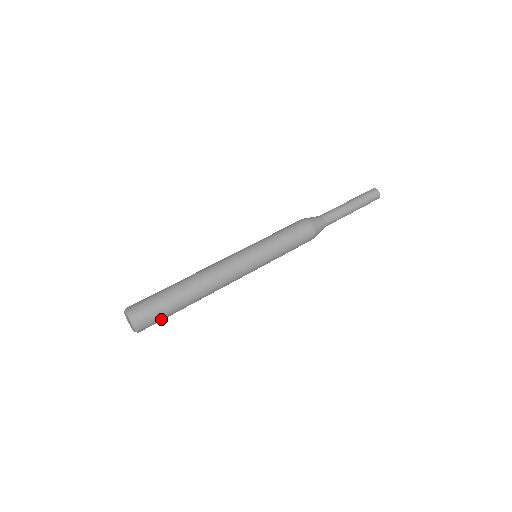
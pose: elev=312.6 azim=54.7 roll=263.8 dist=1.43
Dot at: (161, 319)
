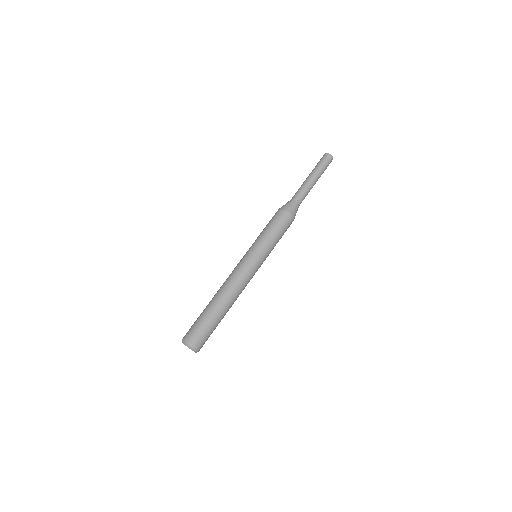
Dot at: (208, 335)
